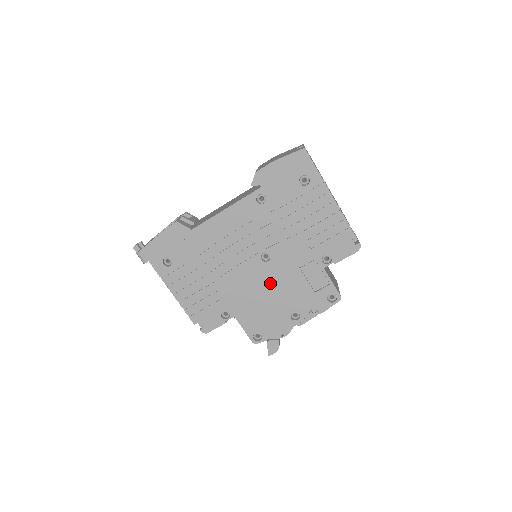
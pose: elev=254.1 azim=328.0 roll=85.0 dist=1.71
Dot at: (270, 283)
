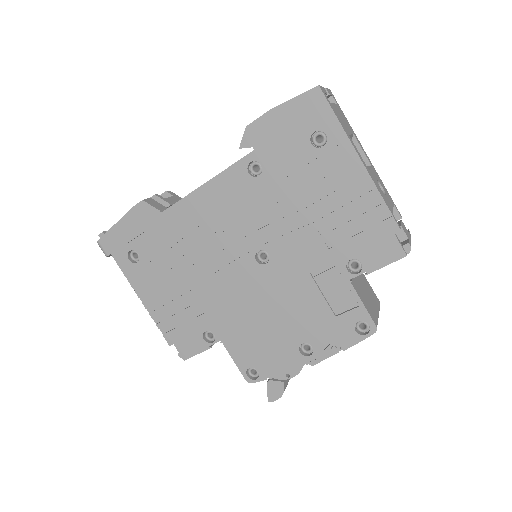
Dot at: (269, 297)
